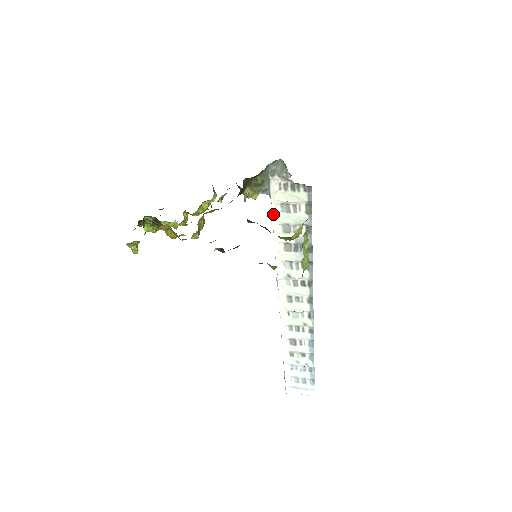
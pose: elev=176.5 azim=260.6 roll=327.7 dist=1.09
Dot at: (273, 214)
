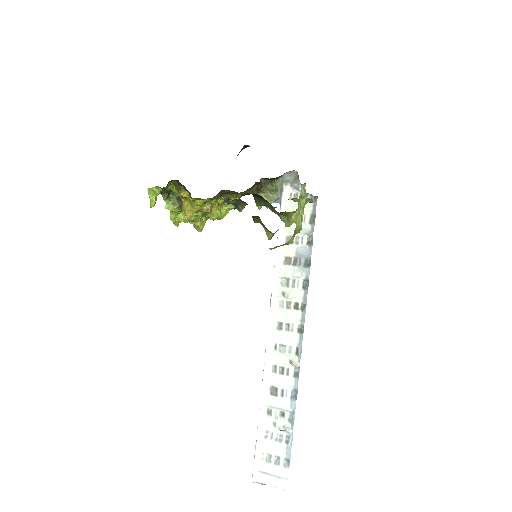
Dot at: (280, 222)
